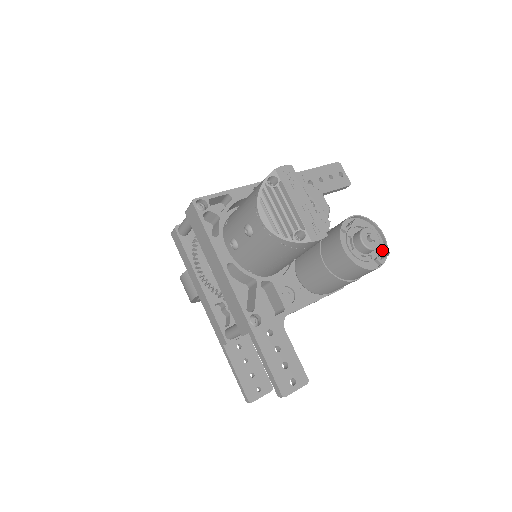
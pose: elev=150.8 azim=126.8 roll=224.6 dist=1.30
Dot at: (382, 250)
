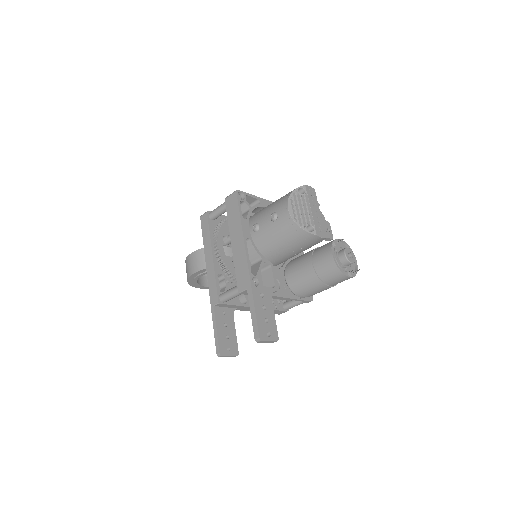
Dot at: (353, 270)
